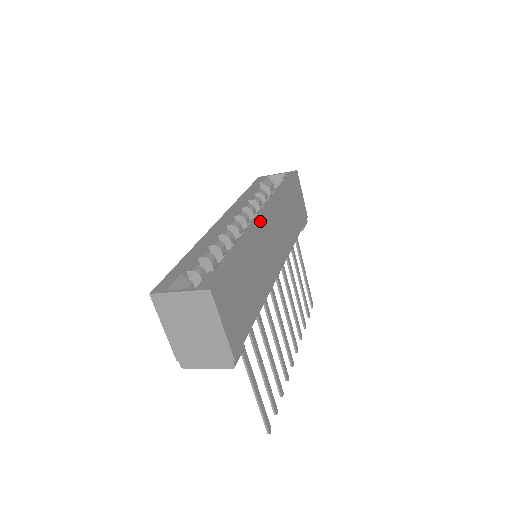
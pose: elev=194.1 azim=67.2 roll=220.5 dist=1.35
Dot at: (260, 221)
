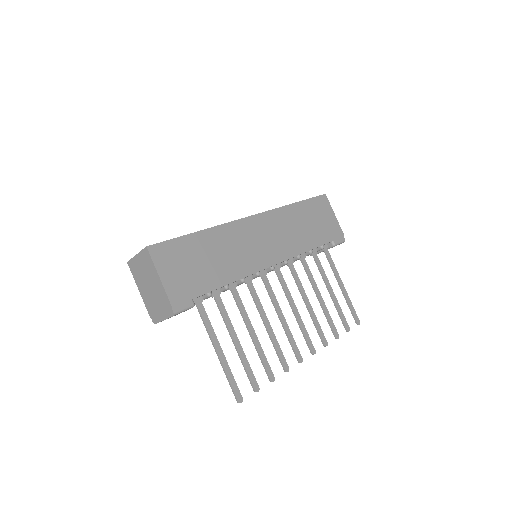
Dot at: (240, 219)
